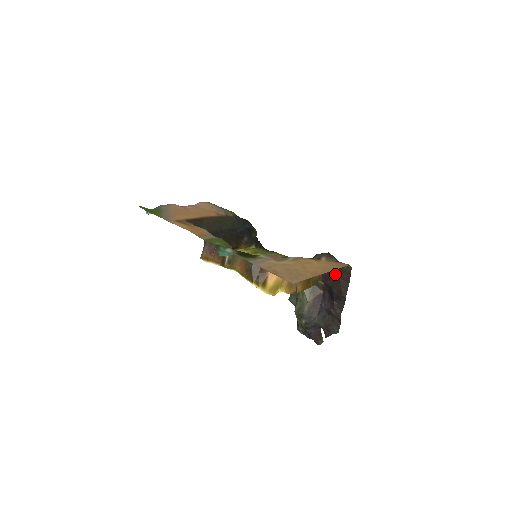
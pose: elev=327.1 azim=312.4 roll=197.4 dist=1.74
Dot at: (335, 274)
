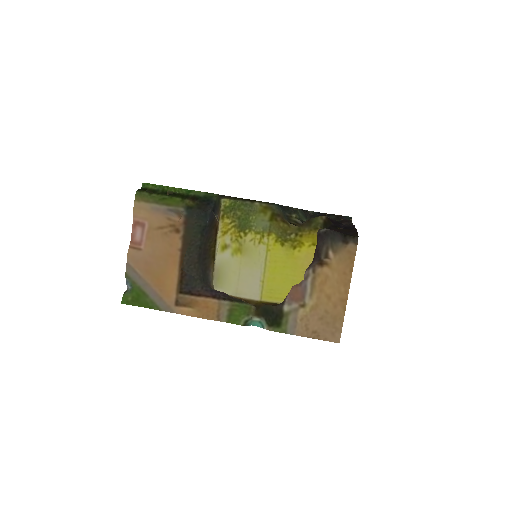
Dot at: occluded
